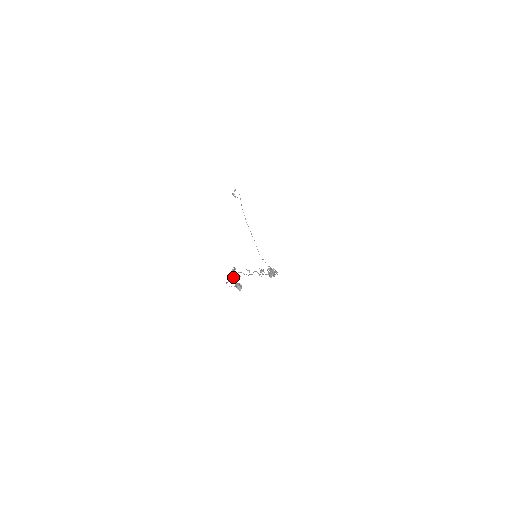
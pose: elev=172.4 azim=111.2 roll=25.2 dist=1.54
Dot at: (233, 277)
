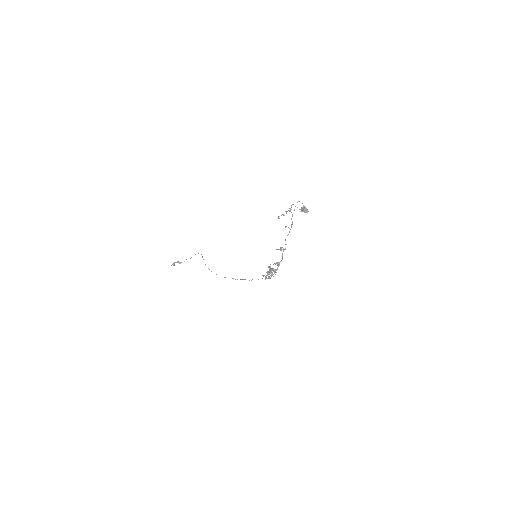
Dot at: occluded
